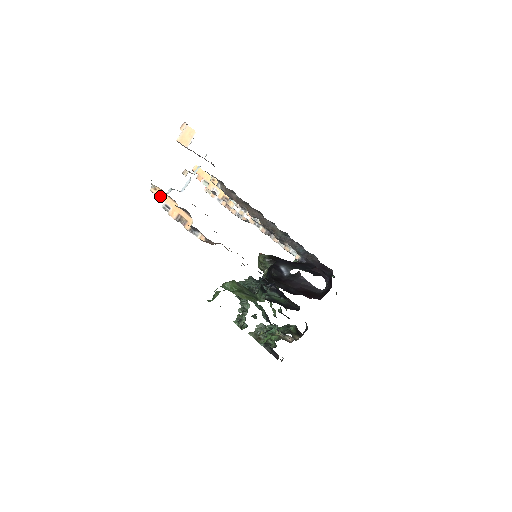
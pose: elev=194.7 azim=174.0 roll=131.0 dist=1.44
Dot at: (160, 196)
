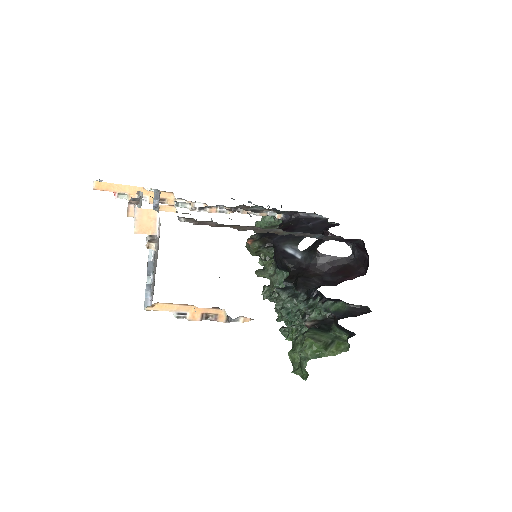
Dot at: (164, 309)
